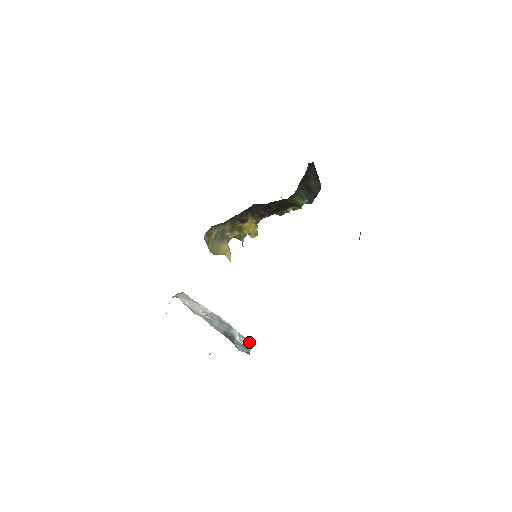
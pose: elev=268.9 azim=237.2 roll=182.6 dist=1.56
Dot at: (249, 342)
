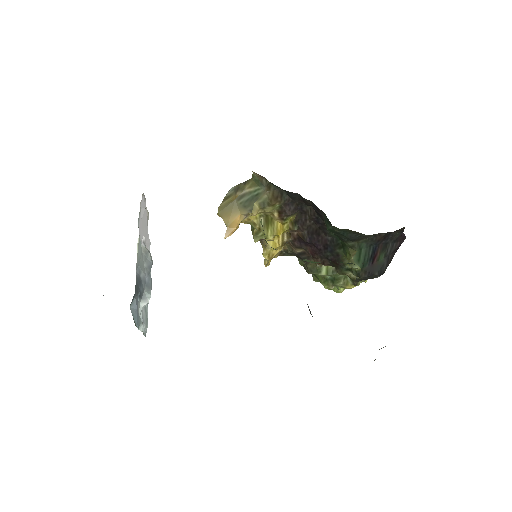
Dot at: (146, 328)
